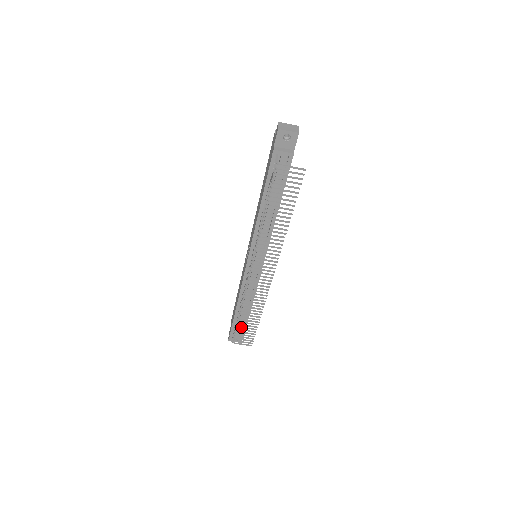
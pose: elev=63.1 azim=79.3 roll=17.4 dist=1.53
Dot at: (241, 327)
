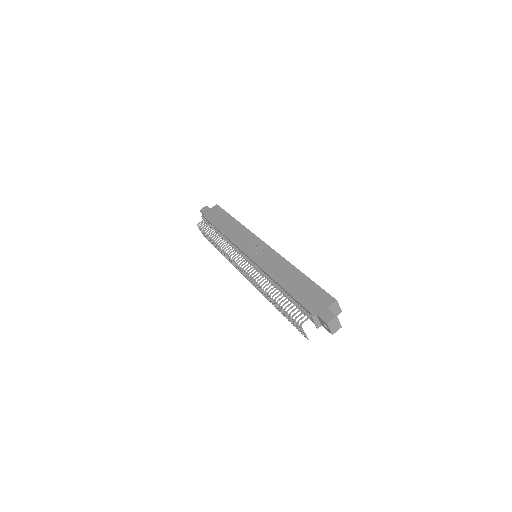
Dot at: (208, 237)
